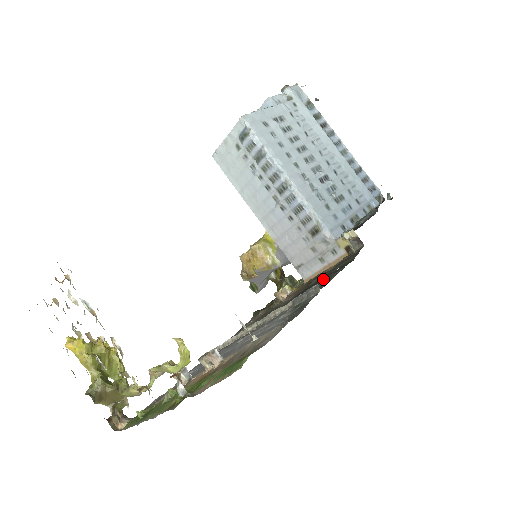
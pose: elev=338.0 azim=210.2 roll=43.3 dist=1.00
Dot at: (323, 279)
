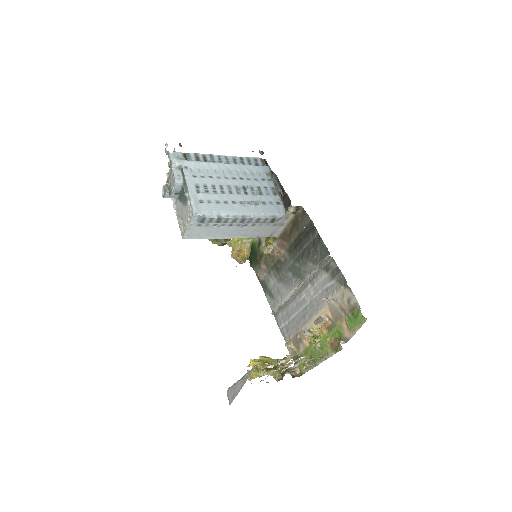
Dot at: (305, 240)
